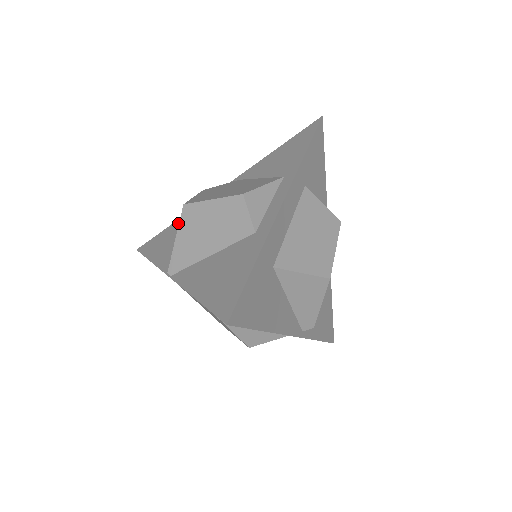
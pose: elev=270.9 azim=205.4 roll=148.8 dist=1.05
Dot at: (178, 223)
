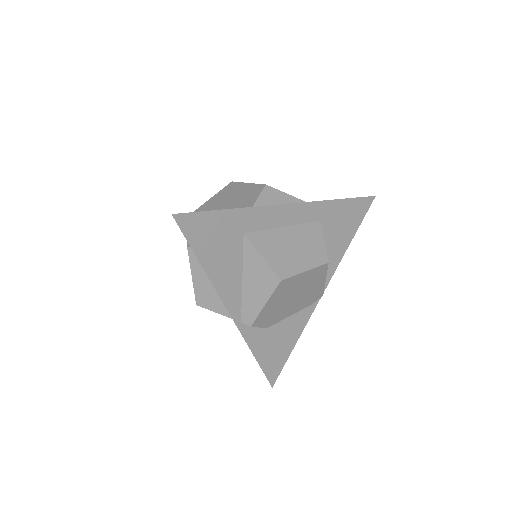
Dot at: occluded
